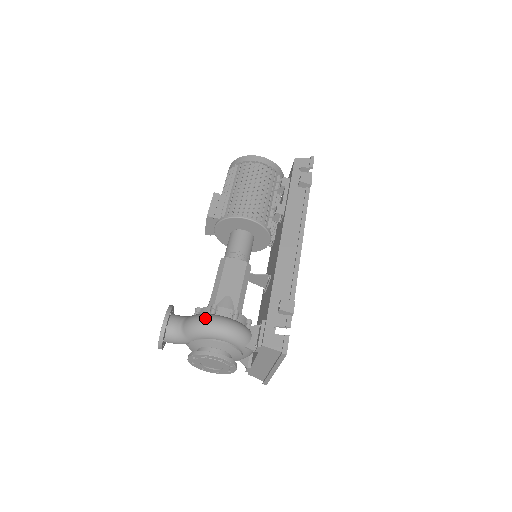
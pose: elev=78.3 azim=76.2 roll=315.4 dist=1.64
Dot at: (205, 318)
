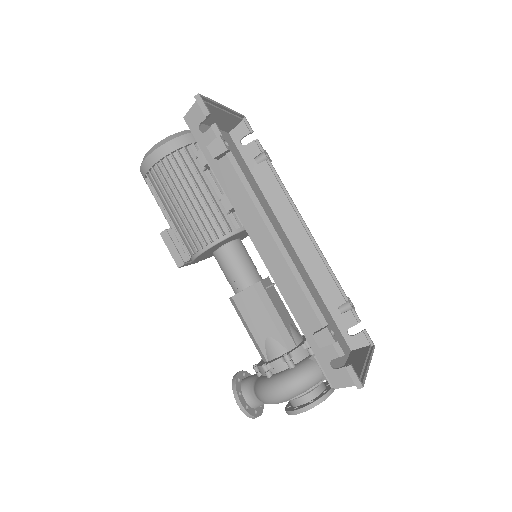
Dot at: (266, 393)
